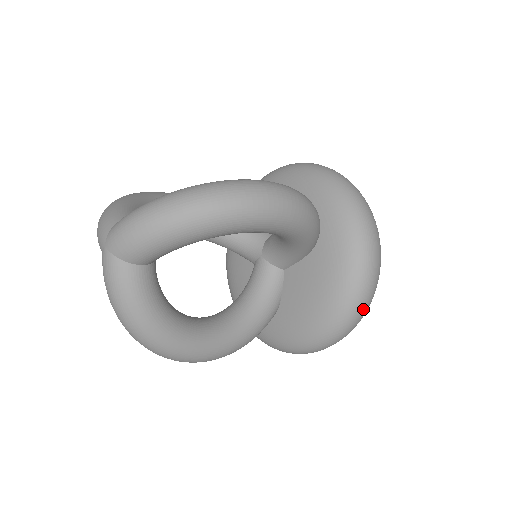
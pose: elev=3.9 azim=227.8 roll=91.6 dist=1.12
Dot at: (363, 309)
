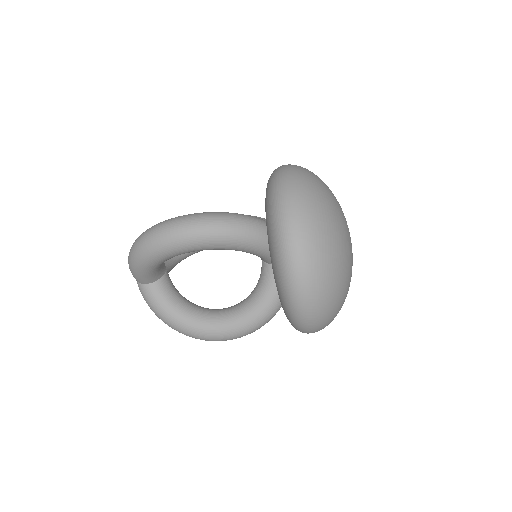
Dot at: (304, 296)
